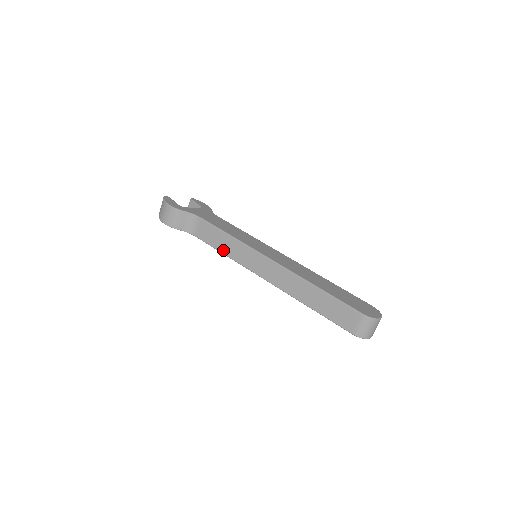
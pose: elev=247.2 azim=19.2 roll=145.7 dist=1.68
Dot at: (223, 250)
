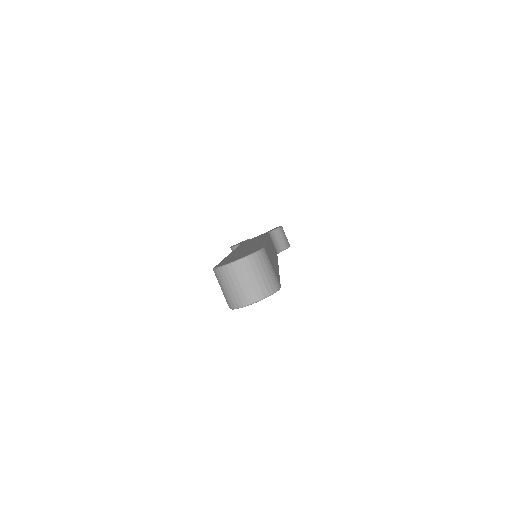
Dot at: occluded
